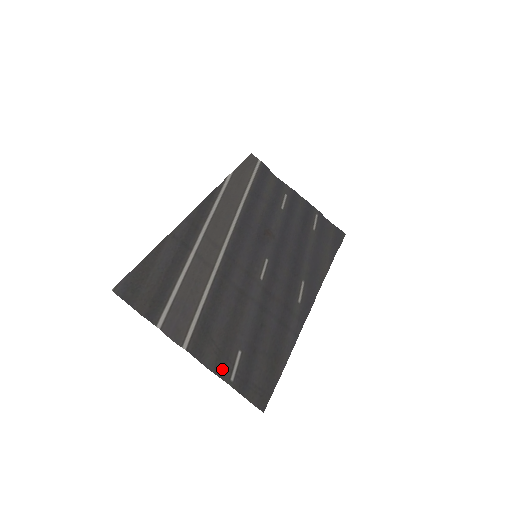
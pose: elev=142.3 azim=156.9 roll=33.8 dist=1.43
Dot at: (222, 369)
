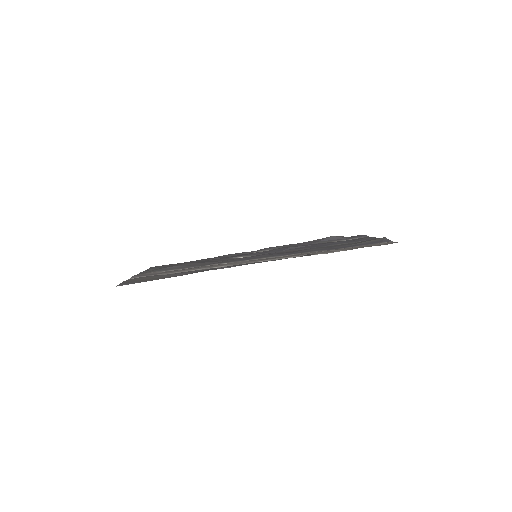
Dot at: occluded
